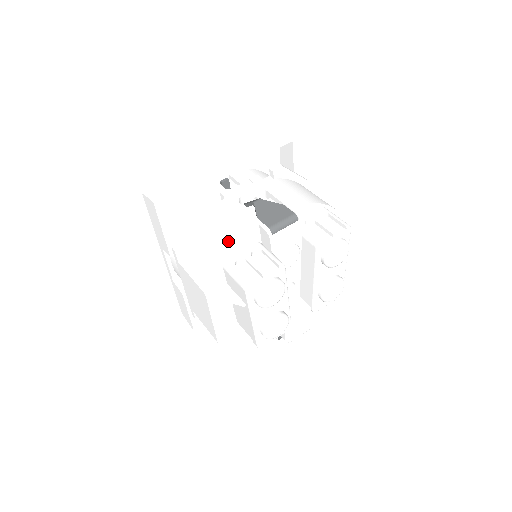
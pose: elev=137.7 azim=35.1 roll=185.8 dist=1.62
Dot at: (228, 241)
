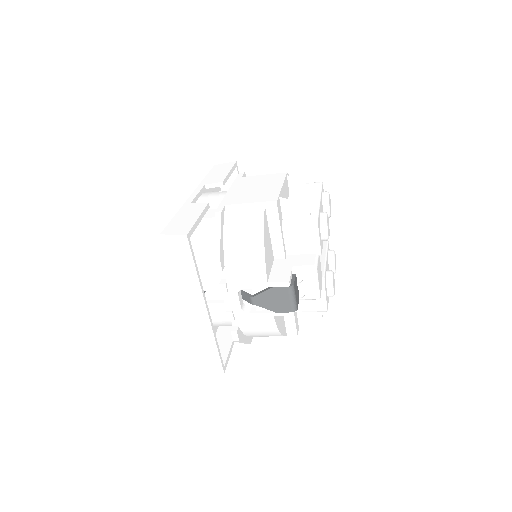
Dot at: occluded
